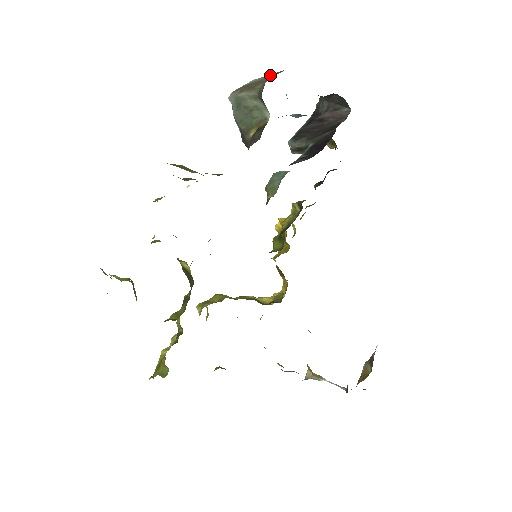
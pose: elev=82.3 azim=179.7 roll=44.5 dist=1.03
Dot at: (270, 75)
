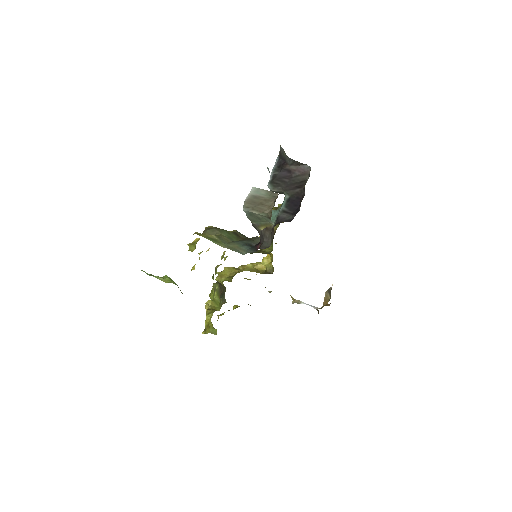
Dot at: (268, 192)
